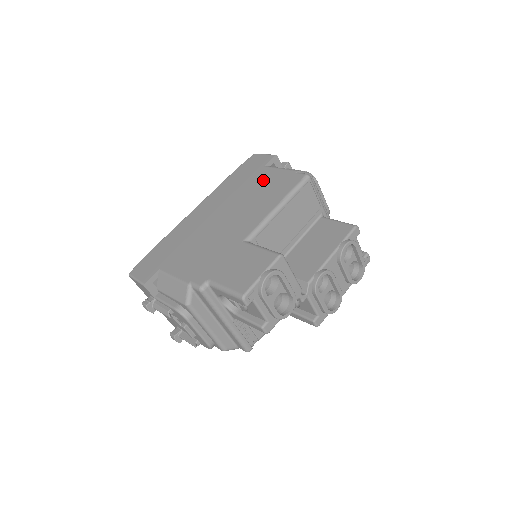
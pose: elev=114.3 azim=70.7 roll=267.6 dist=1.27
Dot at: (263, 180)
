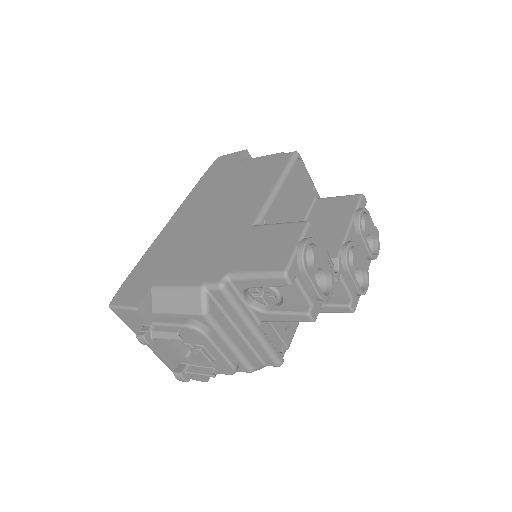
Dot at: (244, 171)
